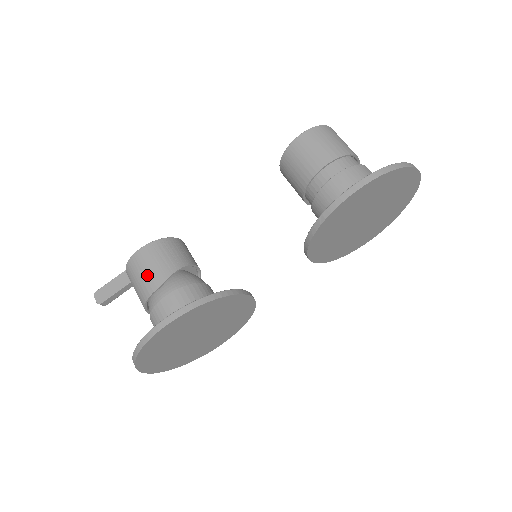
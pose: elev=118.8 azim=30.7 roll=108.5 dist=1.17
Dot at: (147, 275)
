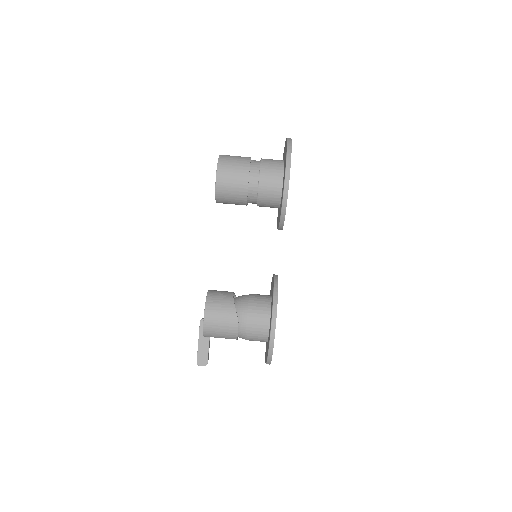
Dot at: (224, 324)
